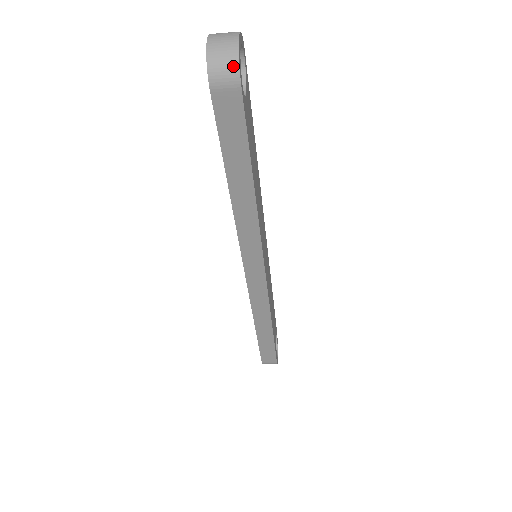
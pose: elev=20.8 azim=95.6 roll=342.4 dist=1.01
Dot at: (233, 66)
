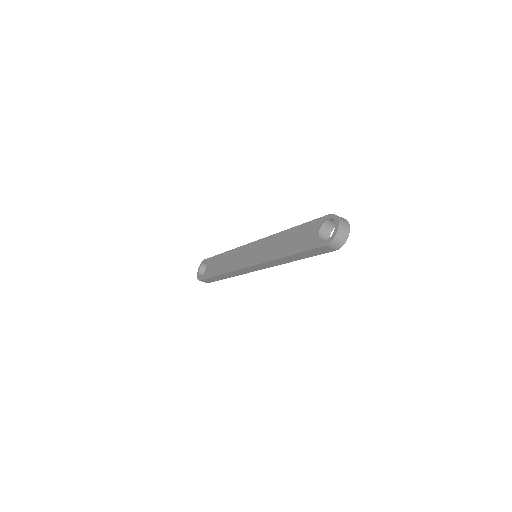
Dot at: (341, 245)
